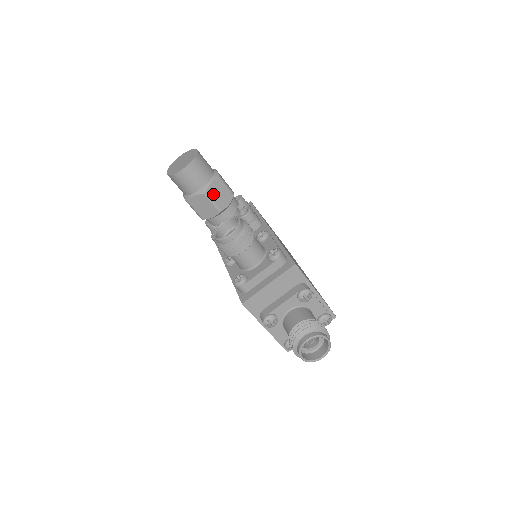
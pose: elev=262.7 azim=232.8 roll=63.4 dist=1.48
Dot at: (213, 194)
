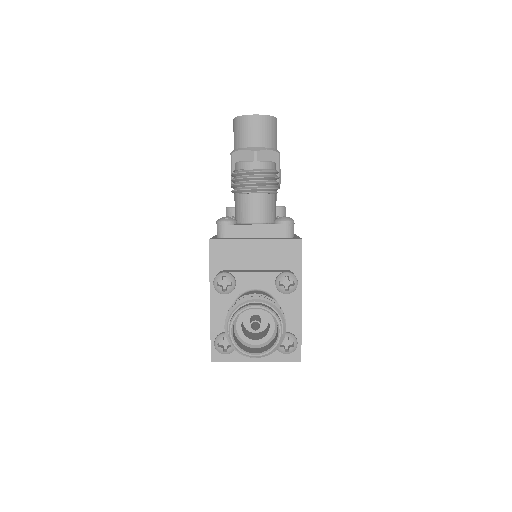
Dot at: (262, 160)
